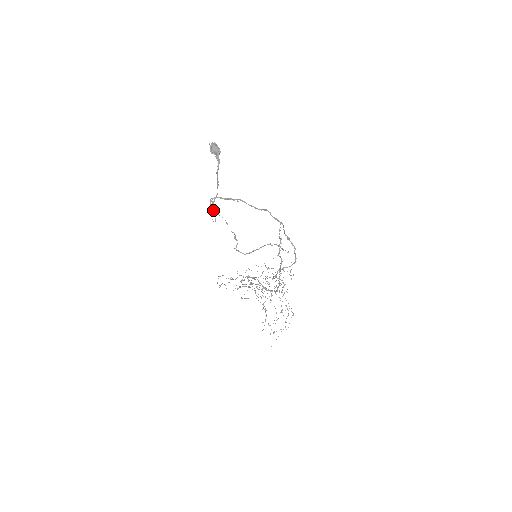
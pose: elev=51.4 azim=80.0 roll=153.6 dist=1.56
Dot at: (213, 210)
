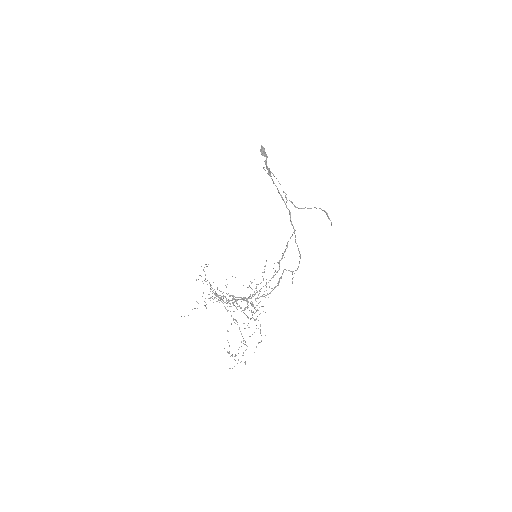
Dot at: (269, 171)
